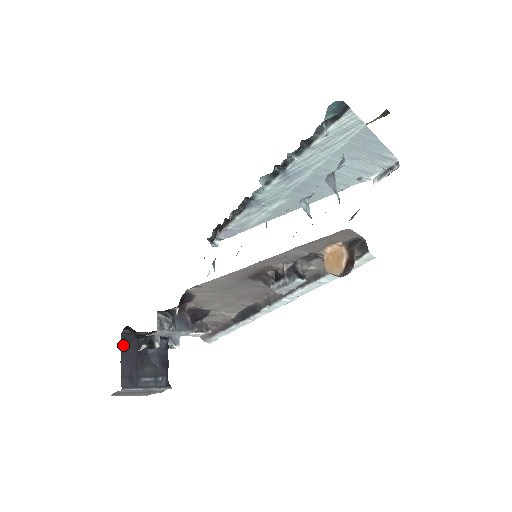
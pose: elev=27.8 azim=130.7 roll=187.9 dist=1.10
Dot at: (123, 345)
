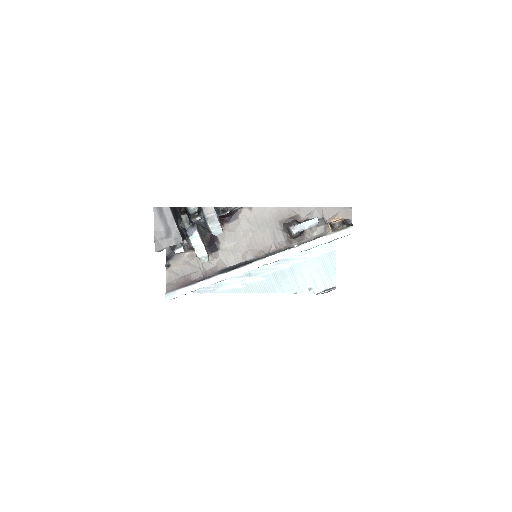
Dot at: (174, 208)
